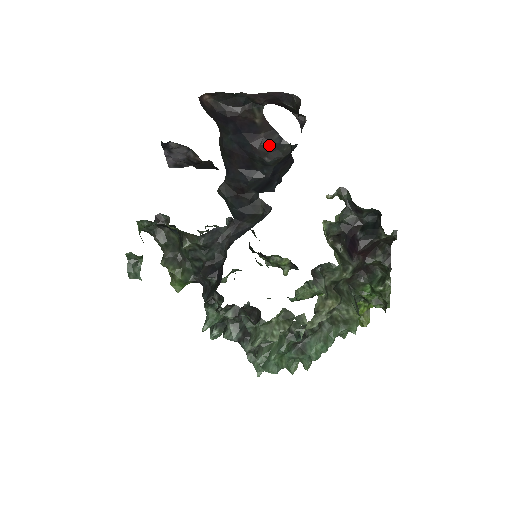
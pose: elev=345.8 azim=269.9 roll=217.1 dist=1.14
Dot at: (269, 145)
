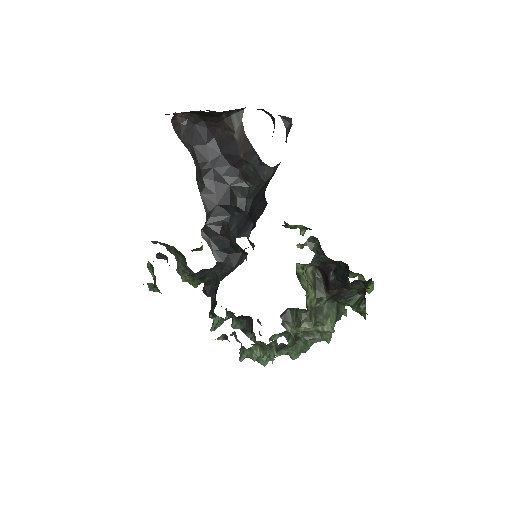
Dot at: (249, 167)
